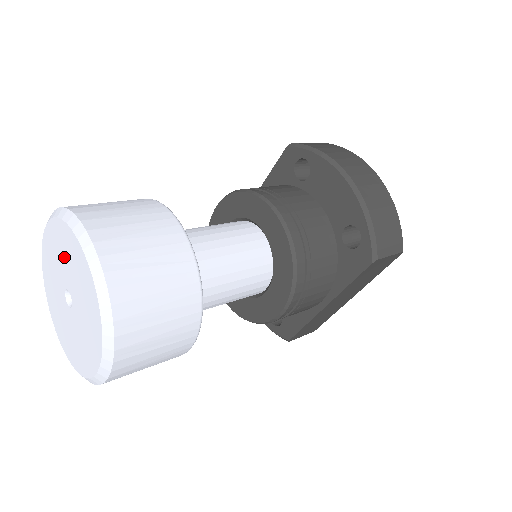
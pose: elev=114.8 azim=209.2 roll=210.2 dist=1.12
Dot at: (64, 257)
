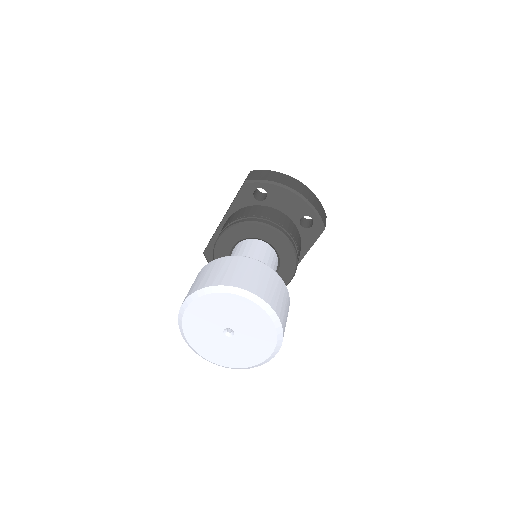
Dot at: (223, 312)
